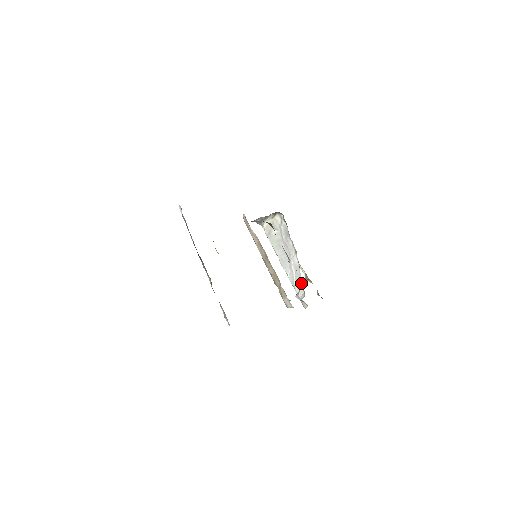
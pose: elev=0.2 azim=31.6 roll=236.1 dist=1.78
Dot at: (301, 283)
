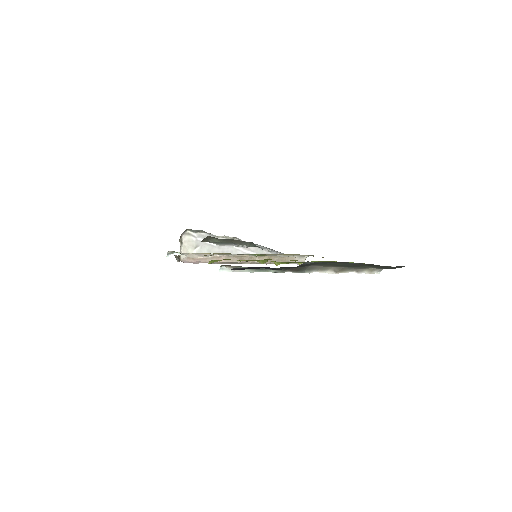
Dot at: (266, 252)
